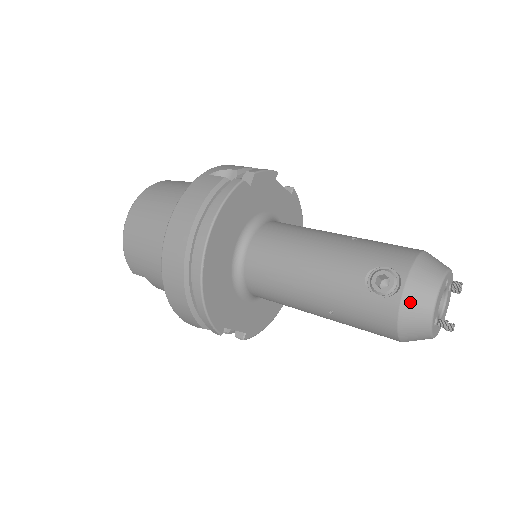
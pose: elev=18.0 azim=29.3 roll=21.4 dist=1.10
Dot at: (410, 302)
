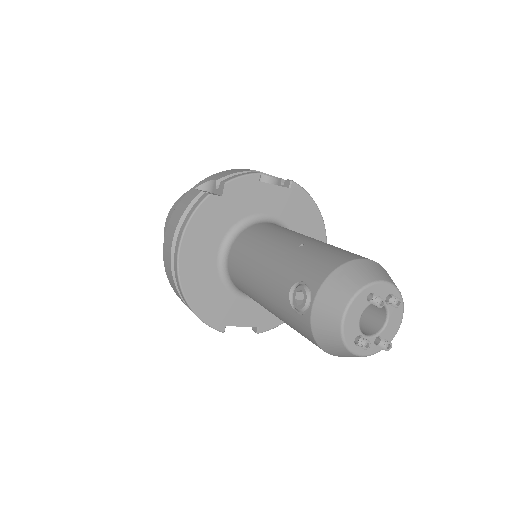
Dot at: (319, 322)
